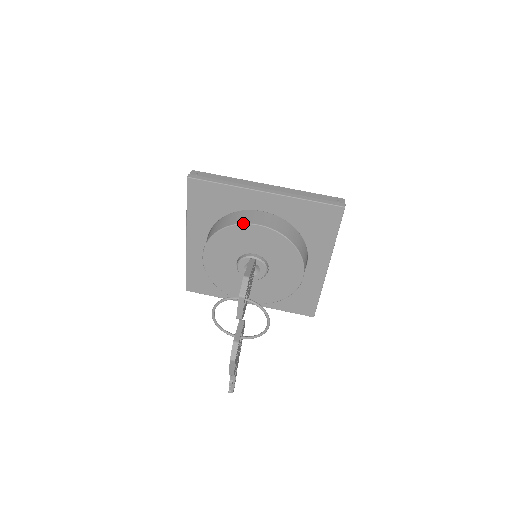
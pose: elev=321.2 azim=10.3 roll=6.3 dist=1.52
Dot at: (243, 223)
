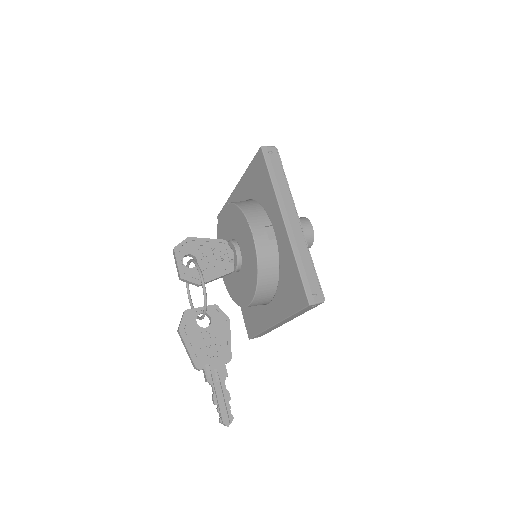
Dot at: (219, 216)
